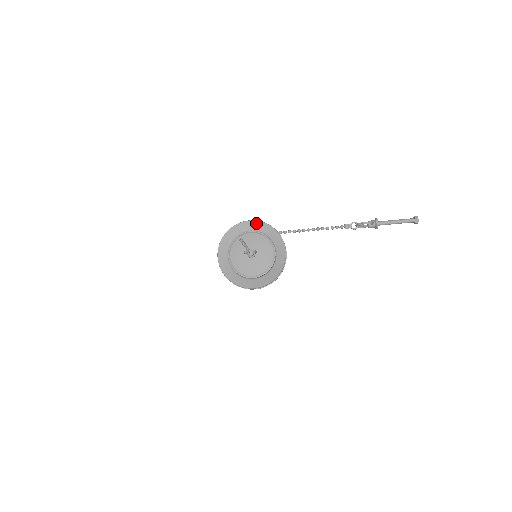
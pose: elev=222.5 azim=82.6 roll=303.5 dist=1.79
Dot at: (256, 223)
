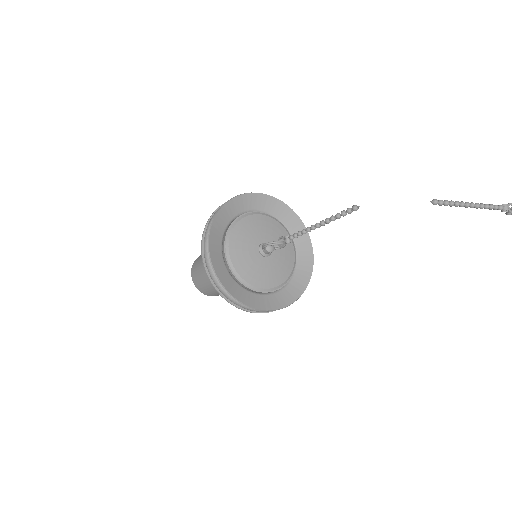
Dot at: (267, 199)
